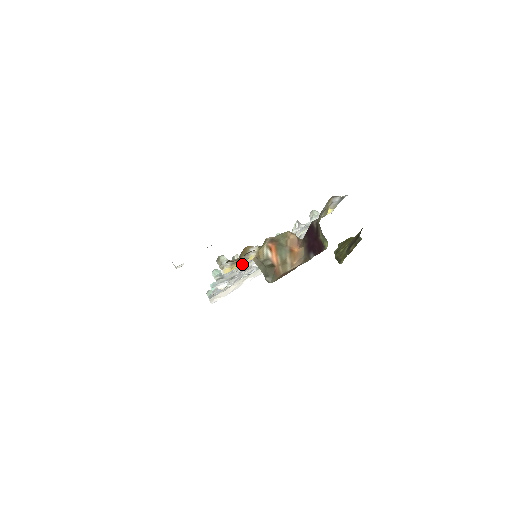
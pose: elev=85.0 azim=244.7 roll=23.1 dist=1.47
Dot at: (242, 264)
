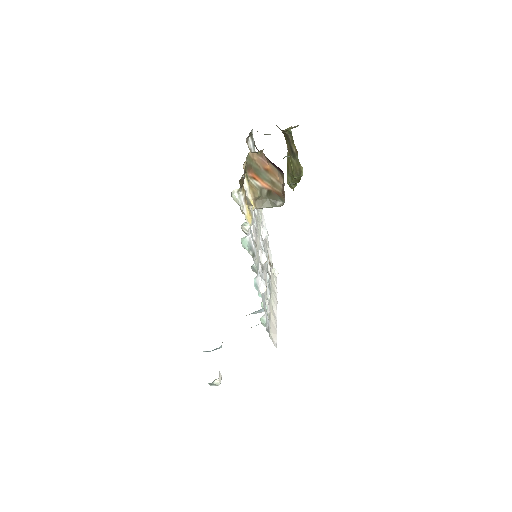
Dot at: (252, 214)
